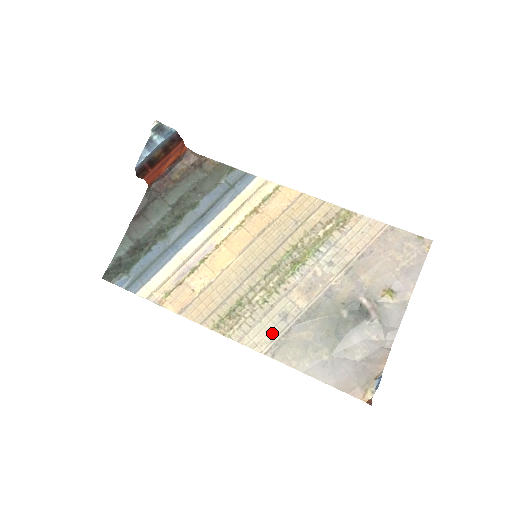
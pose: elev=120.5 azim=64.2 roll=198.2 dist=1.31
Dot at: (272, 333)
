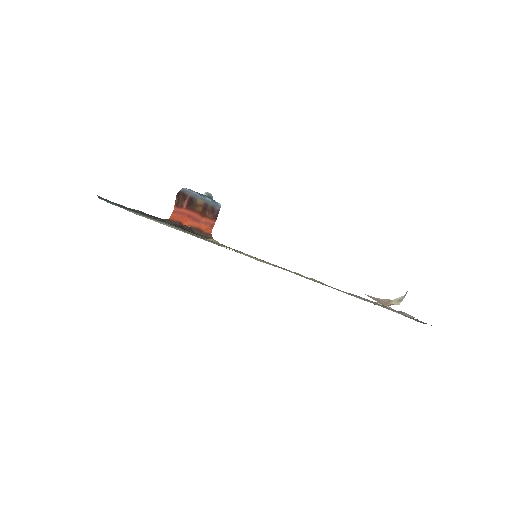
Dot at: occluded
